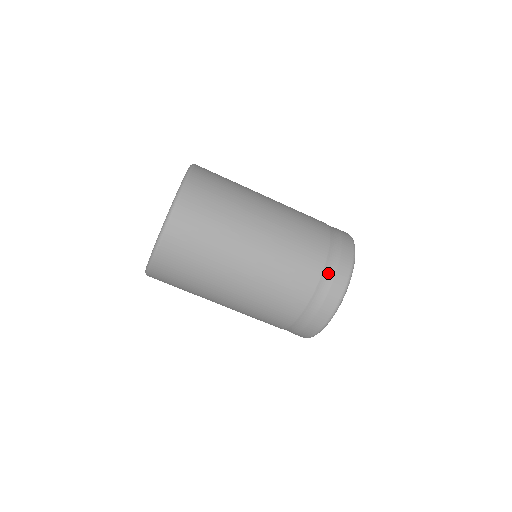
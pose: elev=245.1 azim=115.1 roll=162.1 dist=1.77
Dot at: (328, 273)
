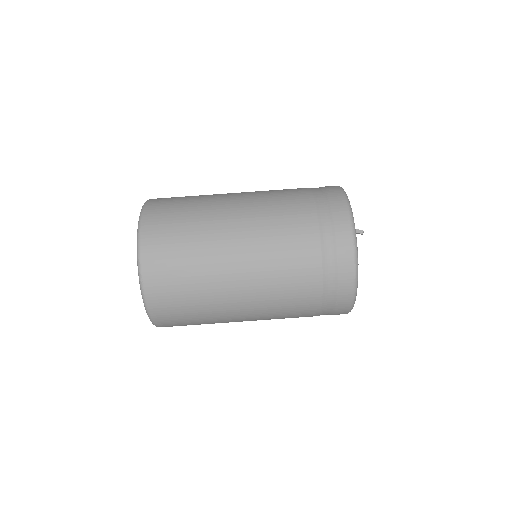
Dot at: (325, 223)
